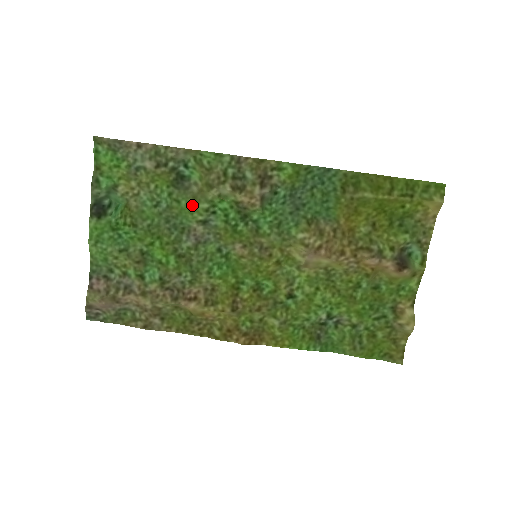
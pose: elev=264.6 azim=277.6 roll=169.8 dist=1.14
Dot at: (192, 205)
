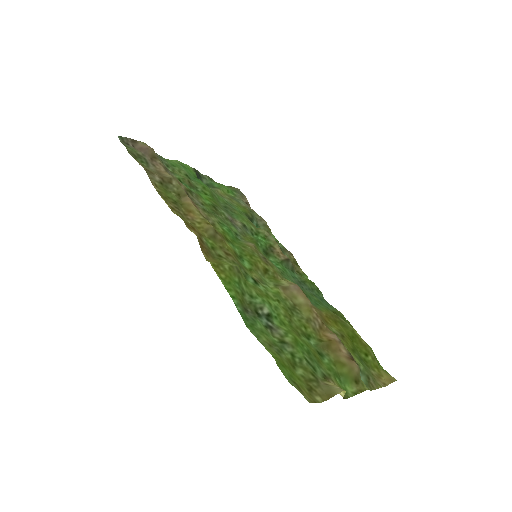
Dot at: (248, 221)
